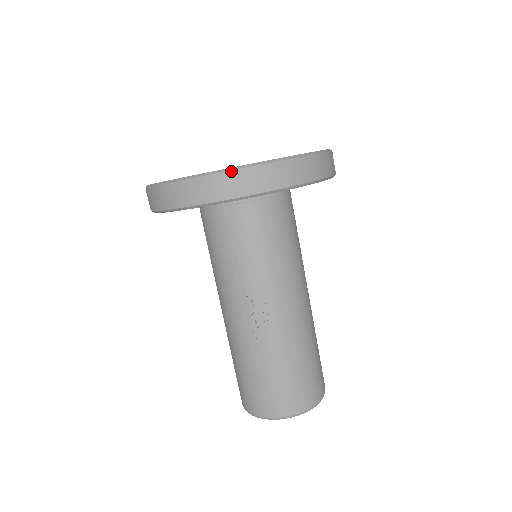
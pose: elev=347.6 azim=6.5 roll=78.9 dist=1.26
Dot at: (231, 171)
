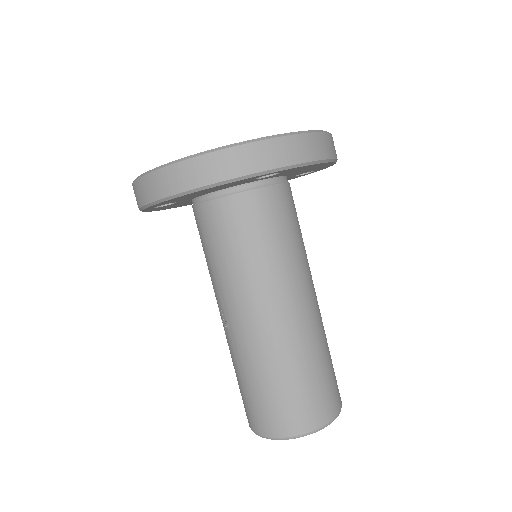
Dot at: (134, 182)
